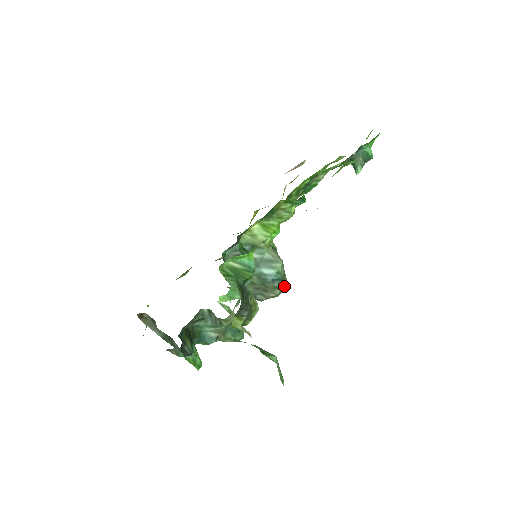
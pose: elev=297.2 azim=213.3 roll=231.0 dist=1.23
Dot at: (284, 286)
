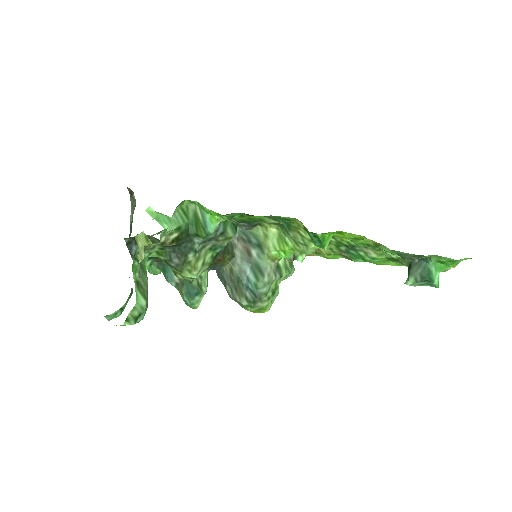
Dot at: (261, 310)
